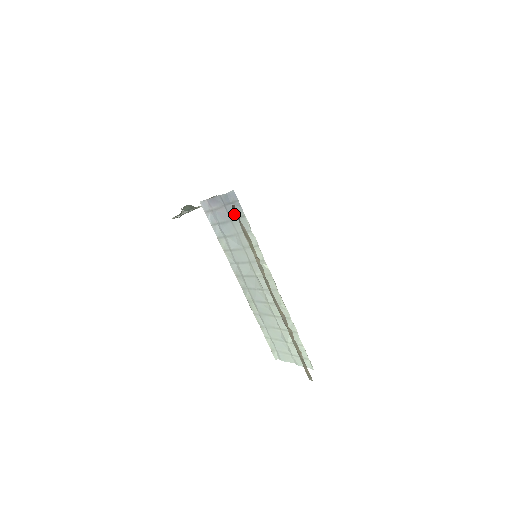
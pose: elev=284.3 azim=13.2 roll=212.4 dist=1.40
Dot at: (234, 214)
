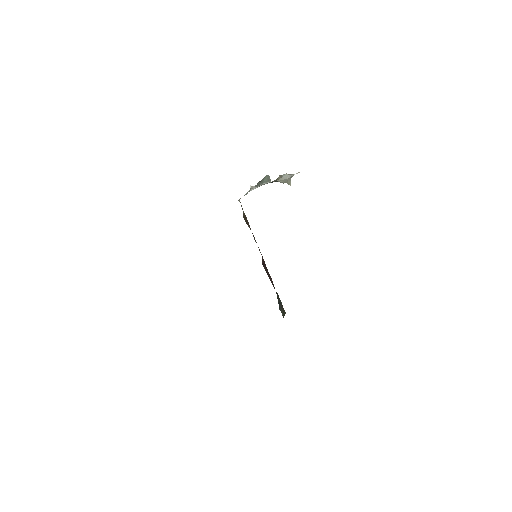
Dot at: occluded
